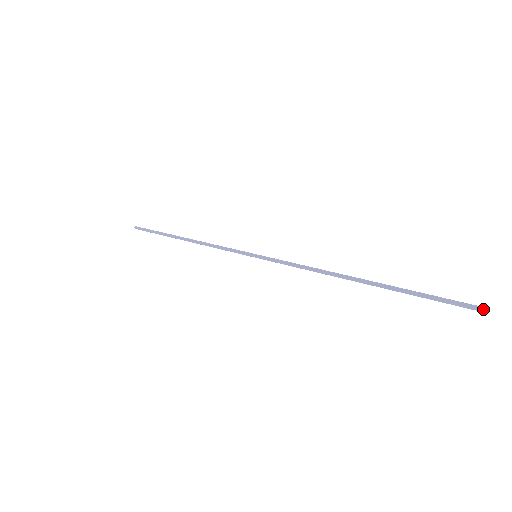
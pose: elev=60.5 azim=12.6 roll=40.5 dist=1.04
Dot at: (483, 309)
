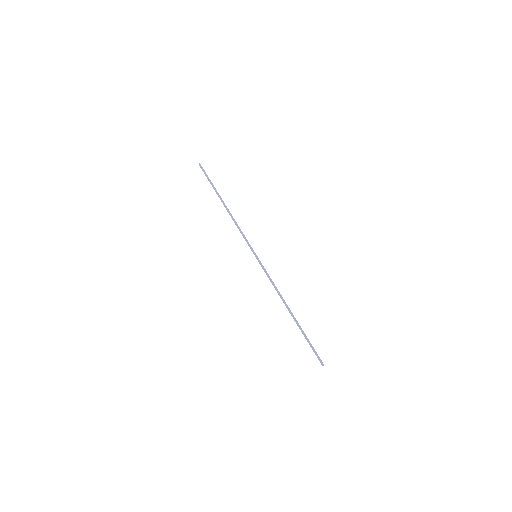
Dot at: (323, 365)
